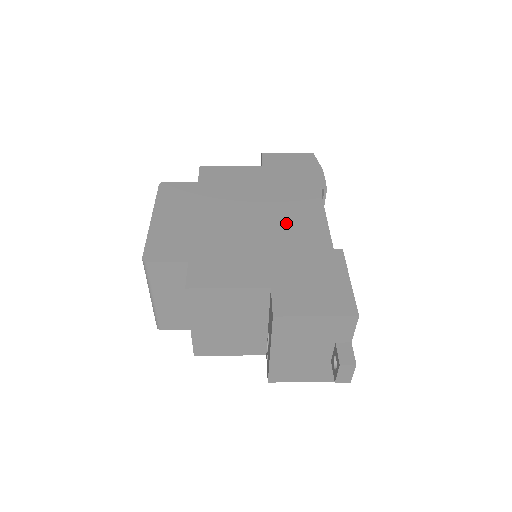
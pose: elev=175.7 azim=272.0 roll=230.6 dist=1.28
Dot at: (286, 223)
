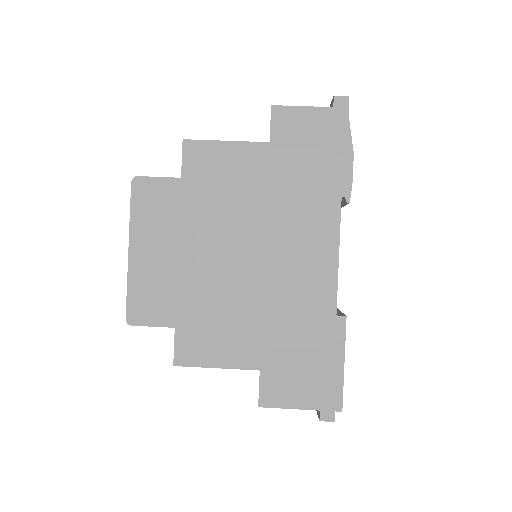
Dot at: (288, 268)
